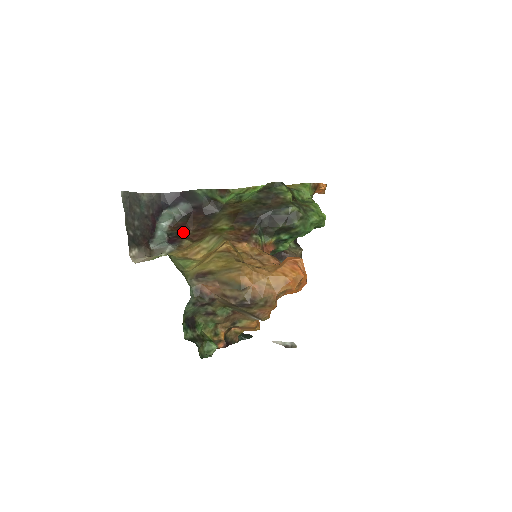
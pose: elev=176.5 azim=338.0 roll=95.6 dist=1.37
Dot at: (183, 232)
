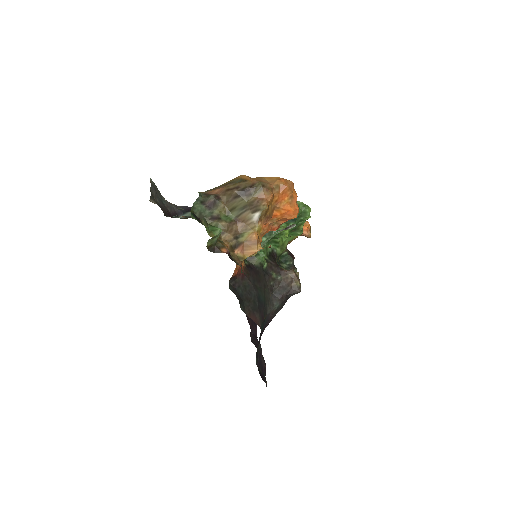
Dot at: occluded
